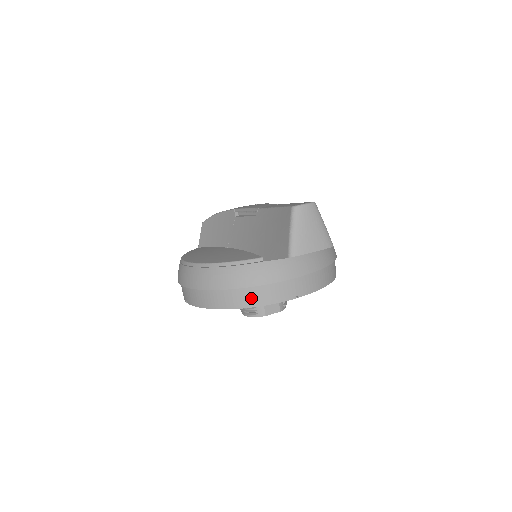
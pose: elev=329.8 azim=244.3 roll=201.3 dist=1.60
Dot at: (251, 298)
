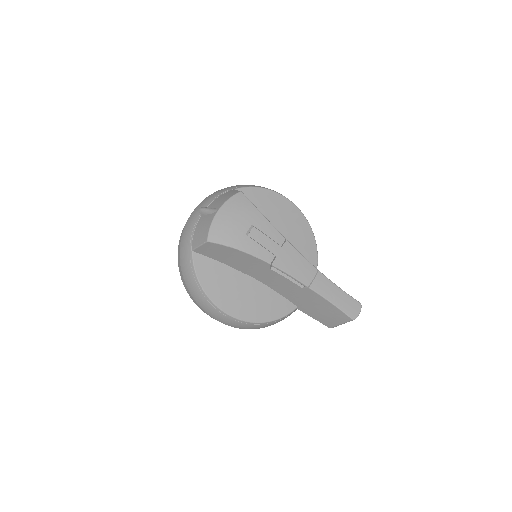
Dot at: occluded
